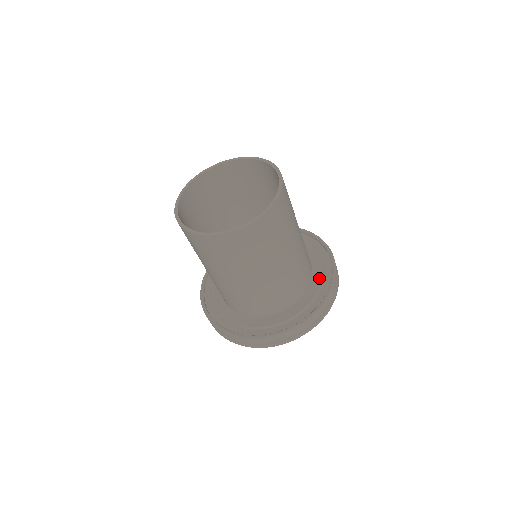
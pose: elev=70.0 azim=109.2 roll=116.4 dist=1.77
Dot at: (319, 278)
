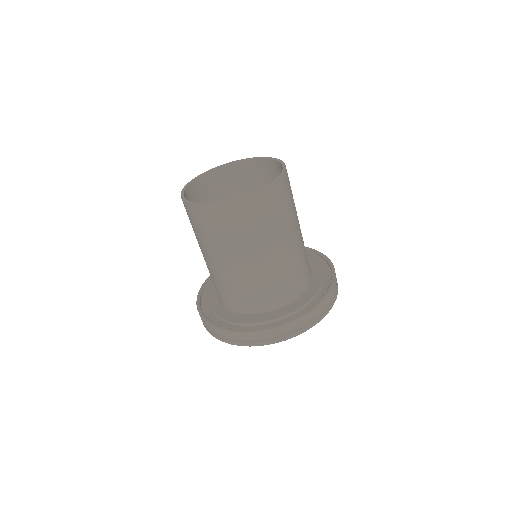
Dot at: (317, 284)
